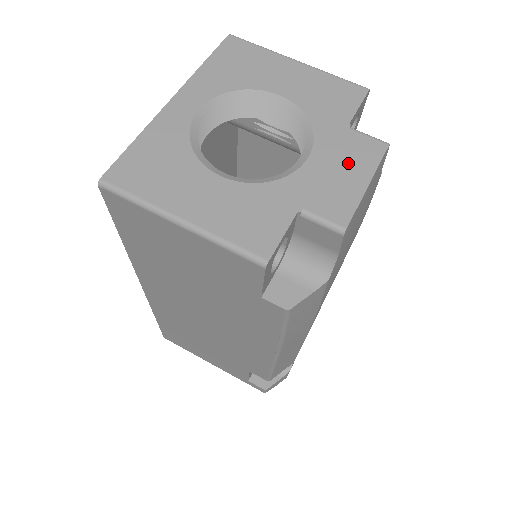
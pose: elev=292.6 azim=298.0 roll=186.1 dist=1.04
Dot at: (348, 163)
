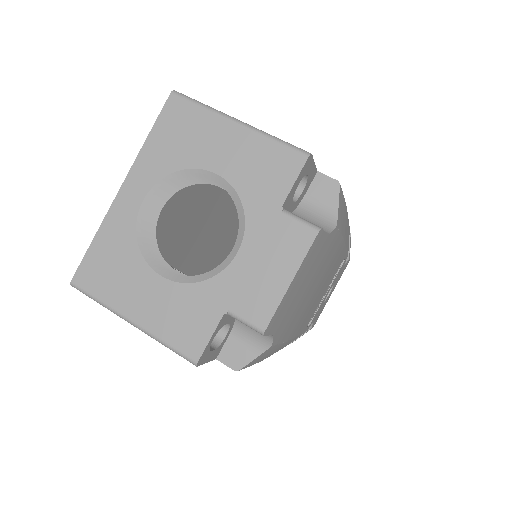
Dot at: (274, 257)
